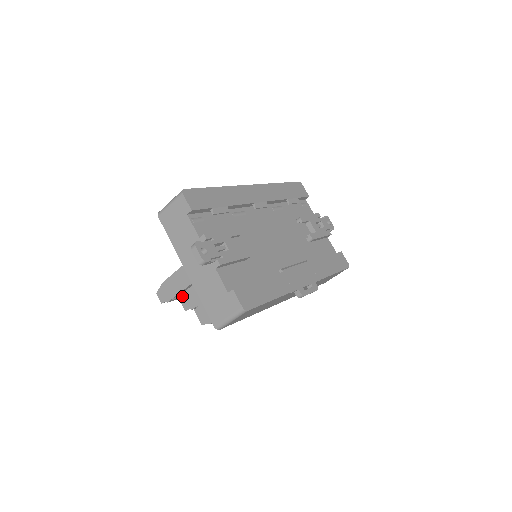
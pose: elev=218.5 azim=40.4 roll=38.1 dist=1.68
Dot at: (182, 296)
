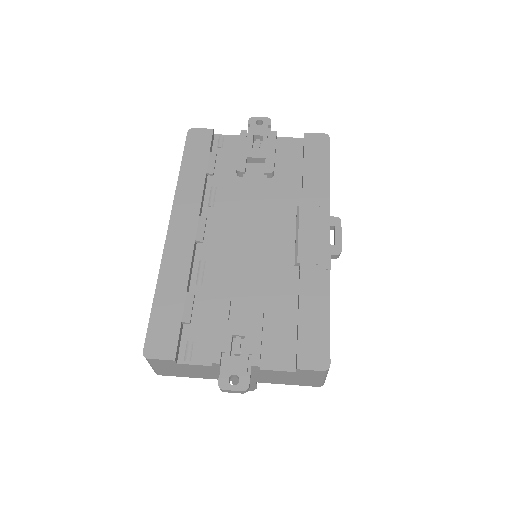
Dot at: occluded
